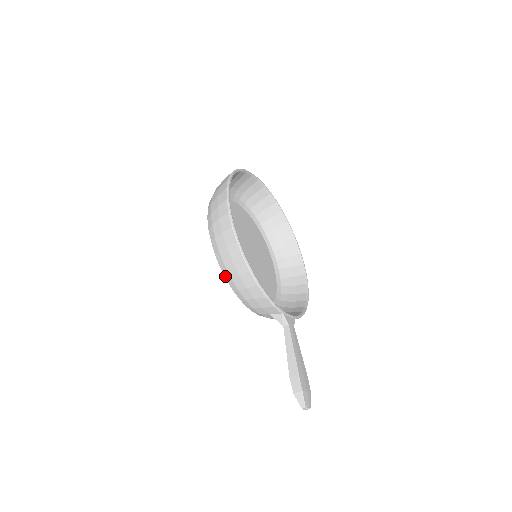
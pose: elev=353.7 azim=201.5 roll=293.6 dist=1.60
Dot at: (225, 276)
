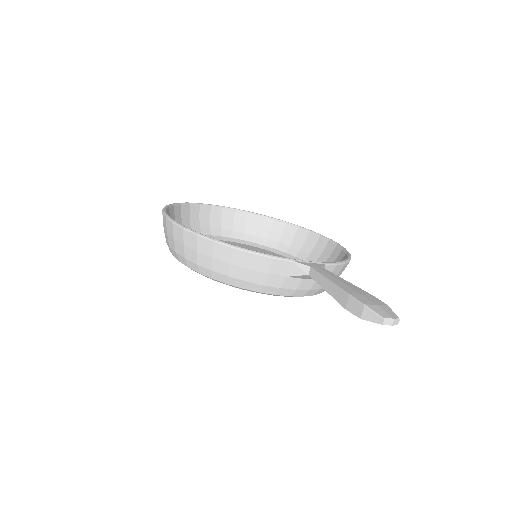
Dot at: (210, 277)
